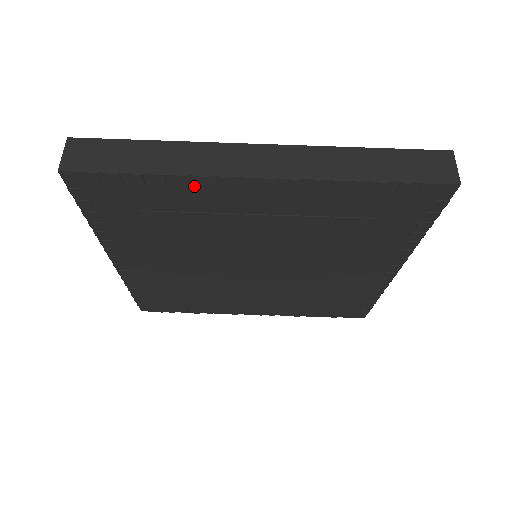
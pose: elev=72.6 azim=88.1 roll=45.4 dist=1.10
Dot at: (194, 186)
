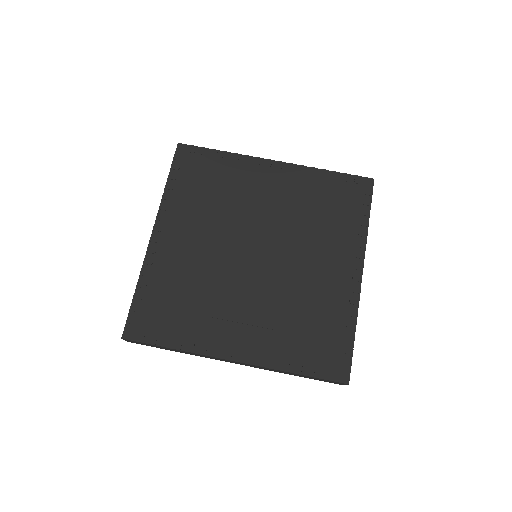
Dot at: (240, 162)
